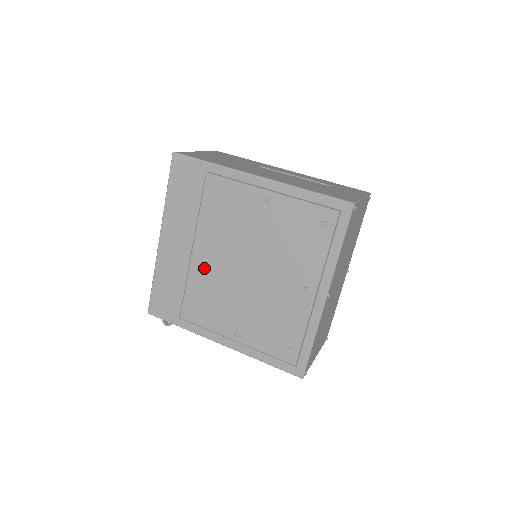
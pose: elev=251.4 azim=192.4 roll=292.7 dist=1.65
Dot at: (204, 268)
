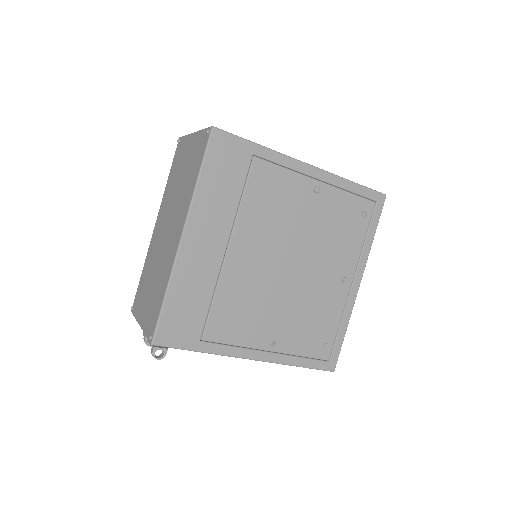
Dot at: (241, 270)
